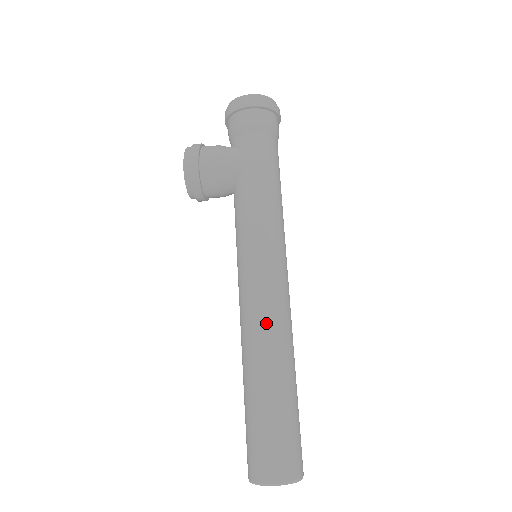
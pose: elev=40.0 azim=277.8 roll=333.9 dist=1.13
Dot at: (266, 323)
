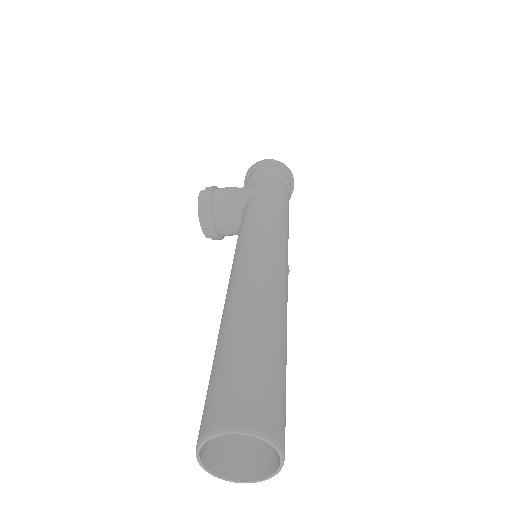
Dot at: (253, 276)
